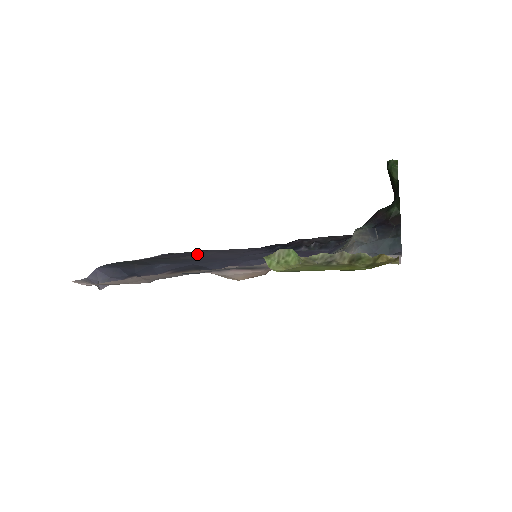
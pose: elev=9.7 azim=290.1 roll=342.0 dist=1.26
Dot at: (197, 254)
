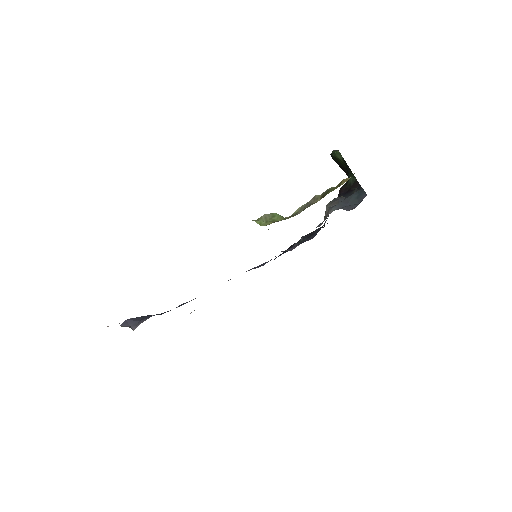
Dot at: occluded
